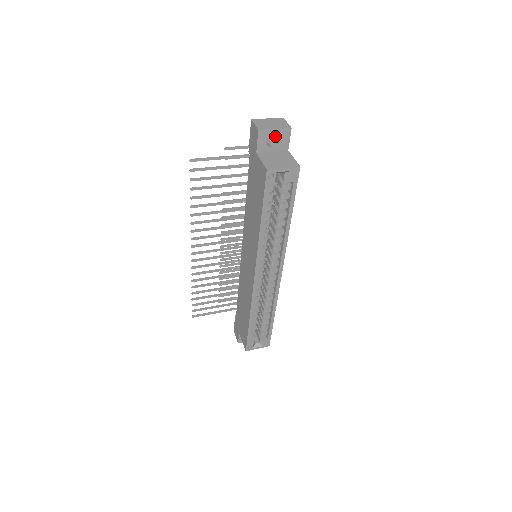
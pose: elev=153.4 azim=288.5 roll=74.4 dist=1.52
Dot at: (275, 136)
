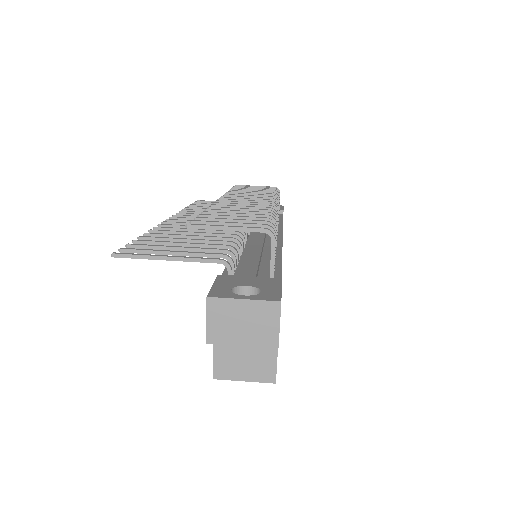
Dot at: occluded
